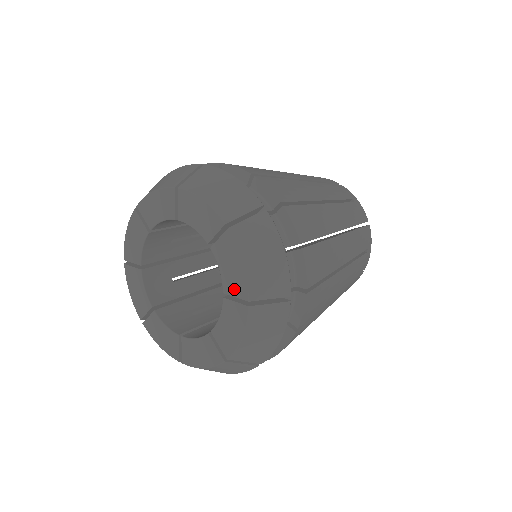
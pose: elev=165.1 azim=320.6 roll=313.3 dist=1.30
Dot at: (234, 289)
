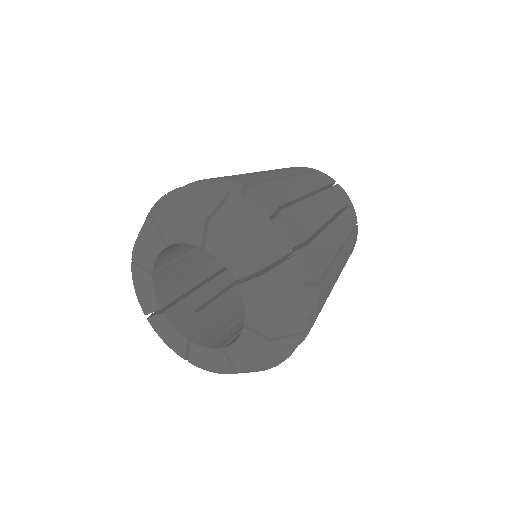
Dot at: (257, 325)
